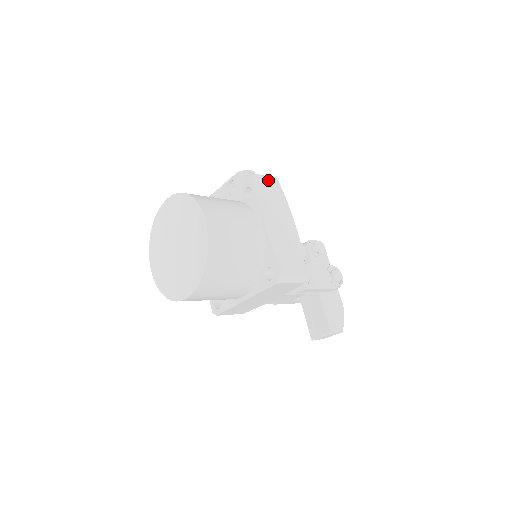
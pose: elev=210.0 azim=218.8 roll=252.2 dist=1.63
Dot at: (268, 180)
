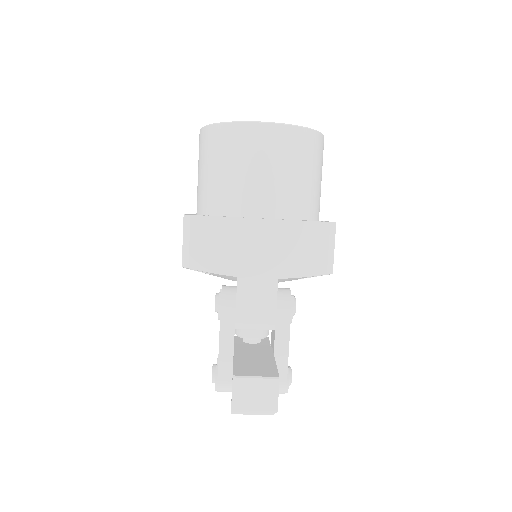
Dot at: occluded
